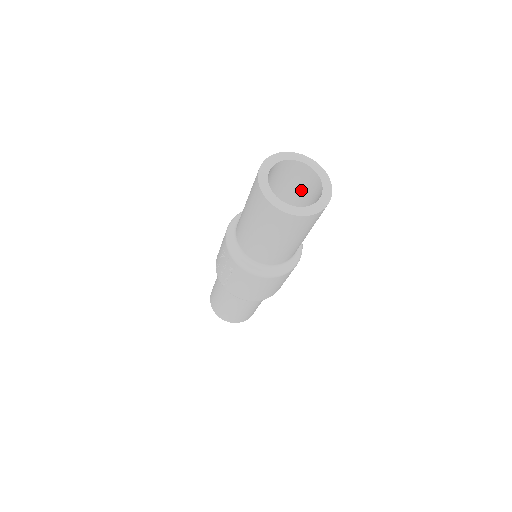
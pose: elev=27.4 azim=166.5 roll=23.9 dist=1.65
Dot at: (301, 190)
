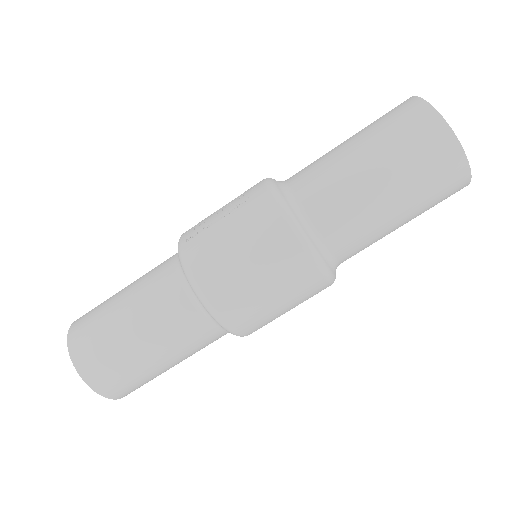
Dot at: occluded
